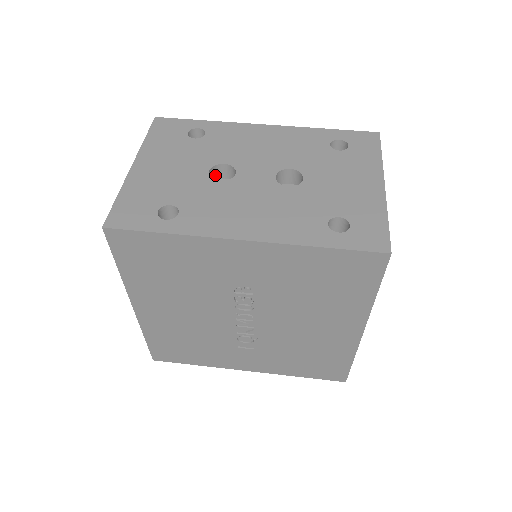
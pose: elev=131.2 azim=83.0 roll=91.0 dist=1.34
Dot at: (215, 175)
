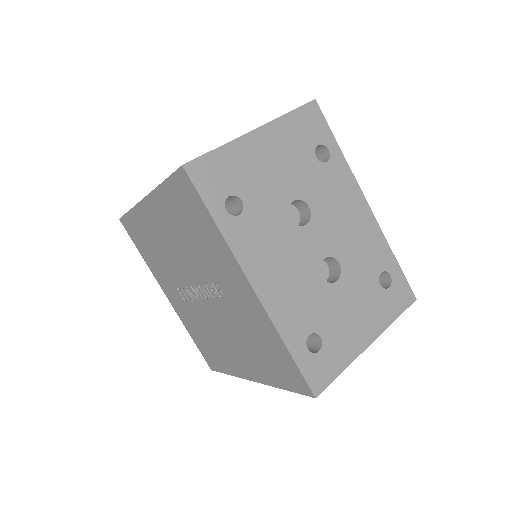
Dot at: (295, 202)
